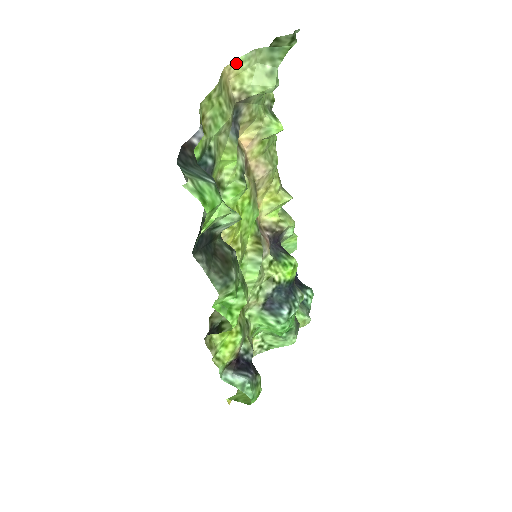
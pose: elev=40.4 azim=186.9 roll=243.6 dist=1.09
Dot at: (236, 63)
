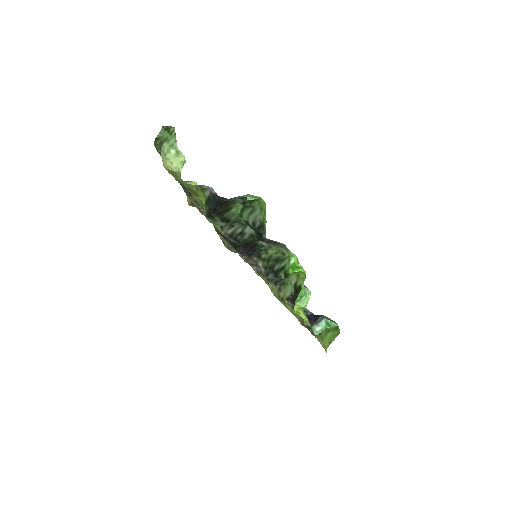
Dot at: (163, 162)
